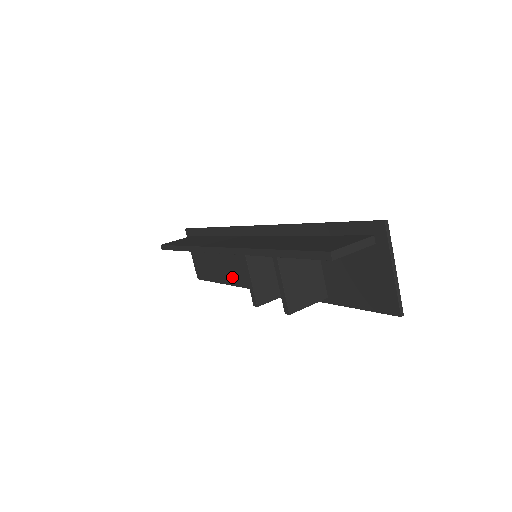
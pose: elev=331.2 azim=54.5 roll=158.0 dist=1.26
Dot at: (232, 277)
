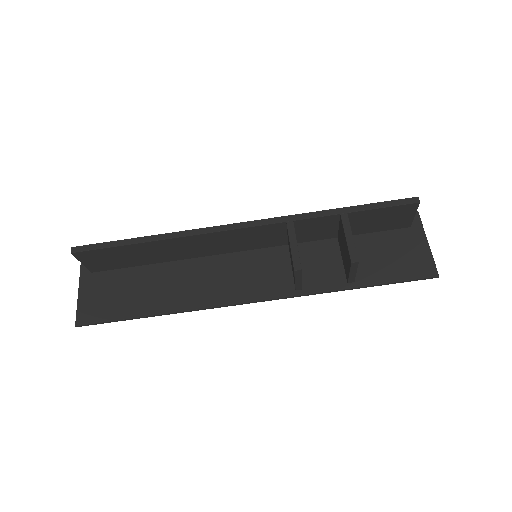
Dot at: (179, 300)
